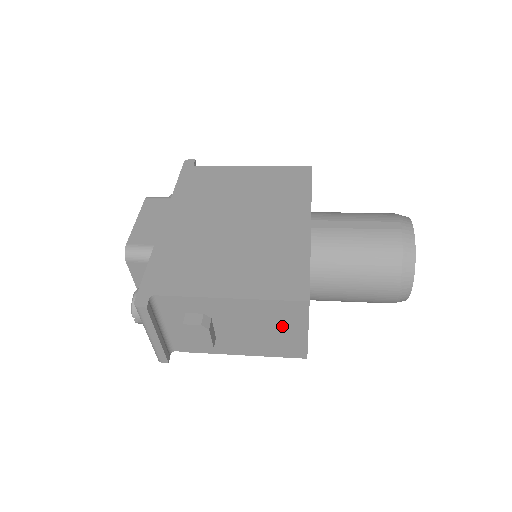
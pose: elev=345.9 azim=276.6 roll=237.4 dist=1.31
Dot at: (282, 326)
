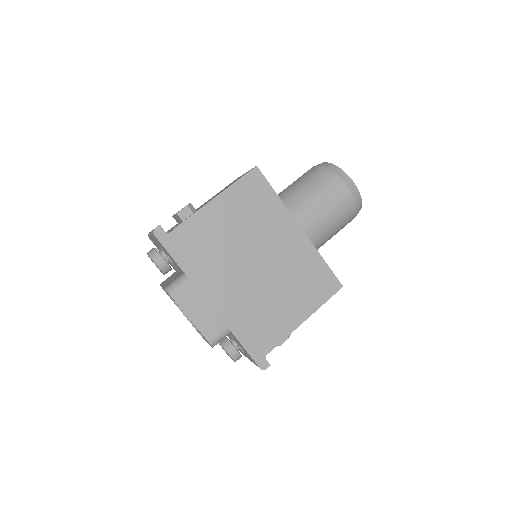
Dot at: occluded
